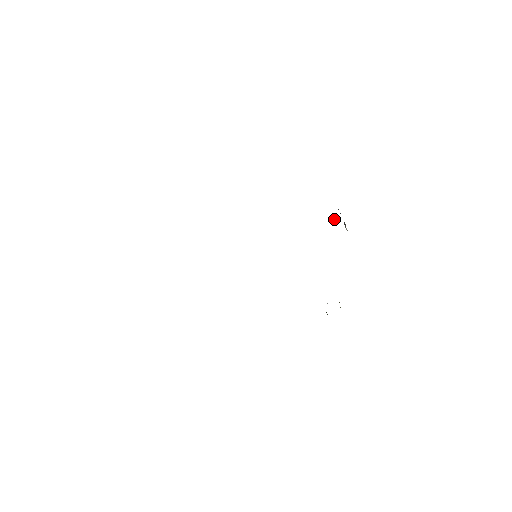
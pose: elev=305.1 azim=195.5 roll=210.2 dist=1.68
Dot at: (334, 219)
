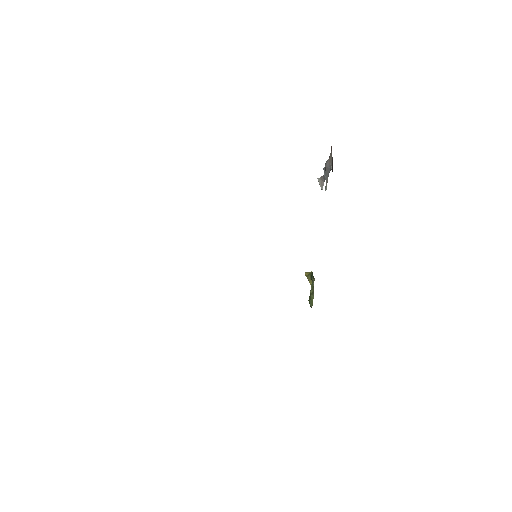
Dot at: occluded
